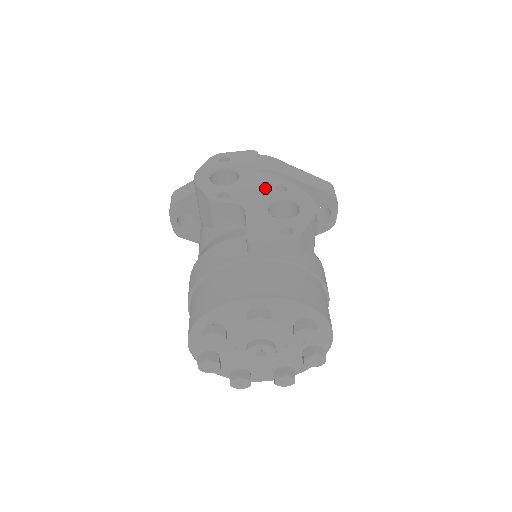
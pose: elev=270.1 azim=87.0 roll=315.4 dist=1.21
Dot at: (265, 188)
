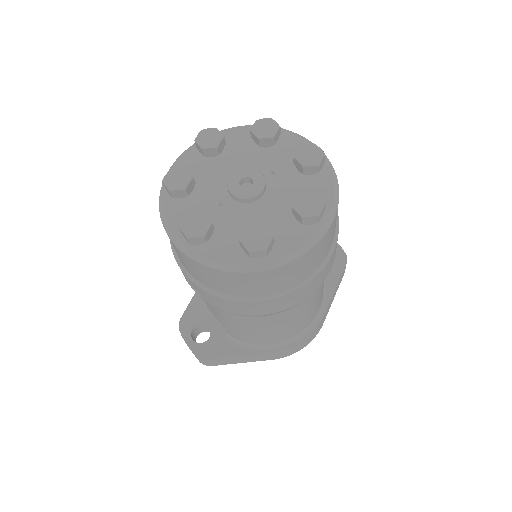
Dot at: occluded
